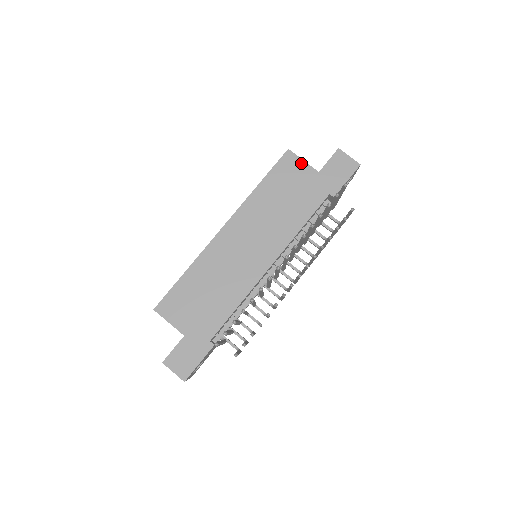
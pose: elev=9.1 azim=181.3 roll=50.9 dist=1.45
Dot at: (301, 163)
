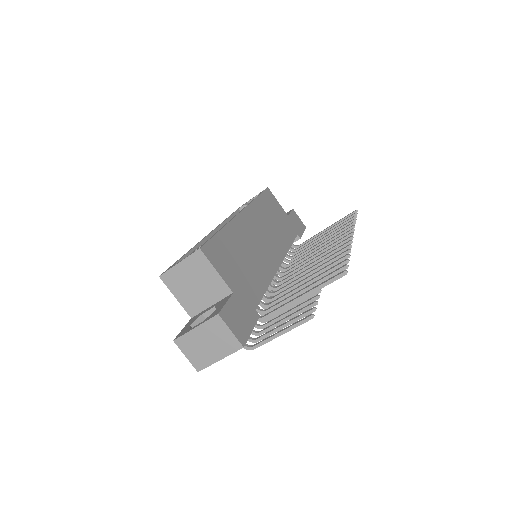
Dot at: (277, 202)
